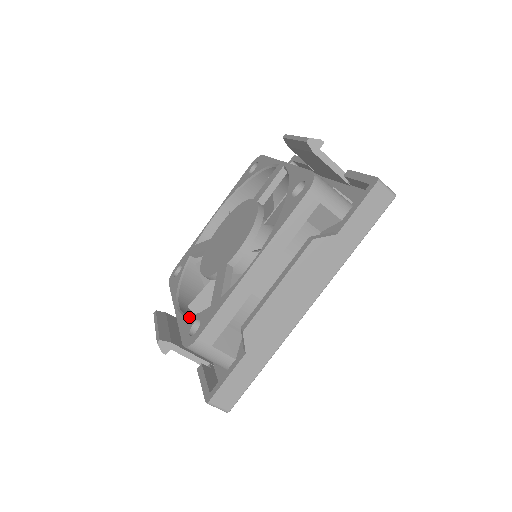
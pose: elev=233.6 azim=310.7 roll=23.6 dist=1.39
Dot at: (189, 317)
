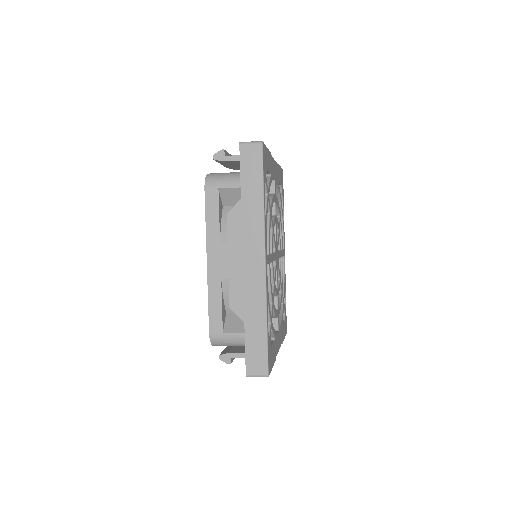
Dot at: occluded
